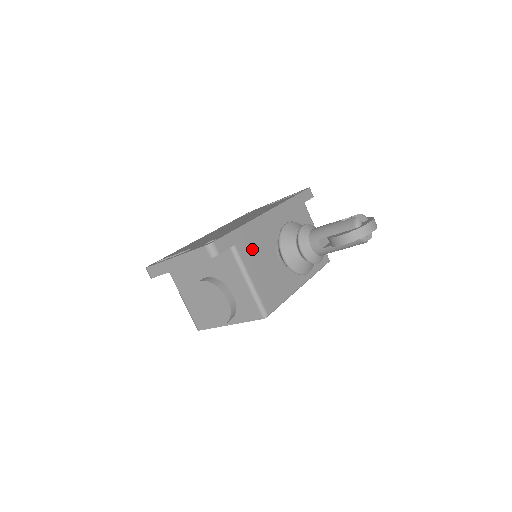
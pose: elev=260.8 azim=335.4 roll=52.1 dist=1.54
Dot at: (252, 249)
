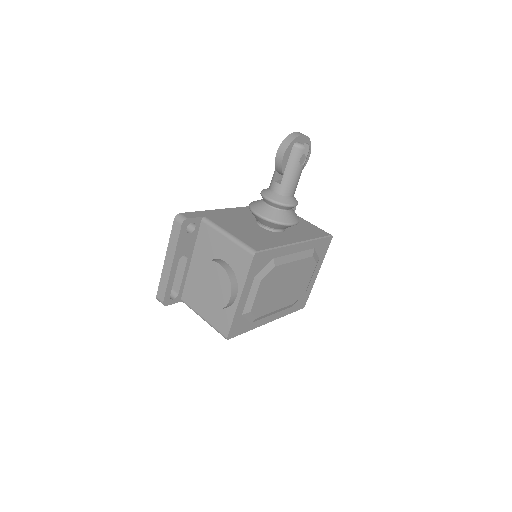
Dot at: (226, 220)
